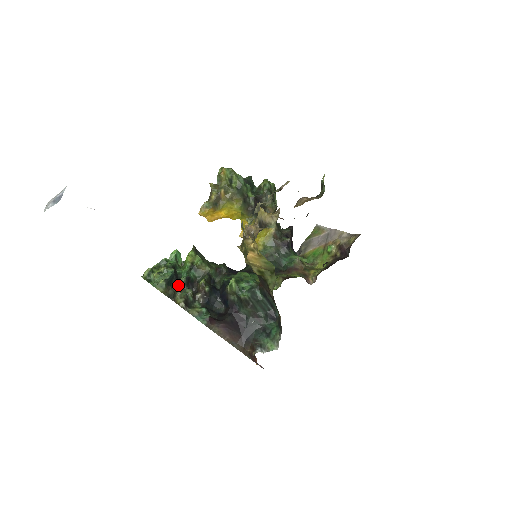
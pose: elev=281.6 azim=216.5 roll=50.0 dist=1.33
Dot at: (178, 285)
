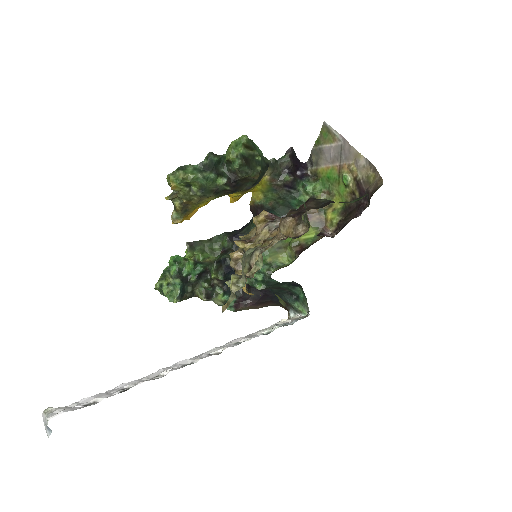
Dot at: (192, 284)
